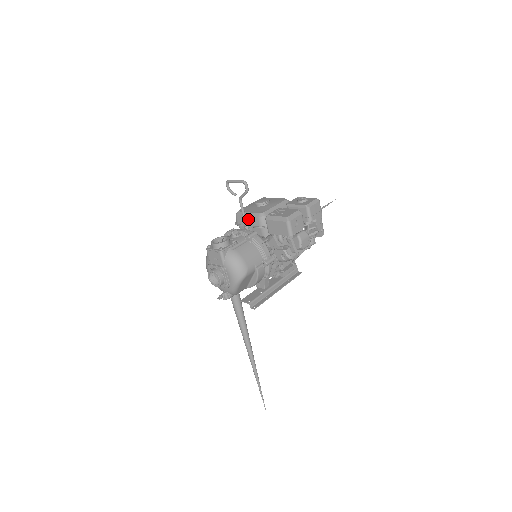
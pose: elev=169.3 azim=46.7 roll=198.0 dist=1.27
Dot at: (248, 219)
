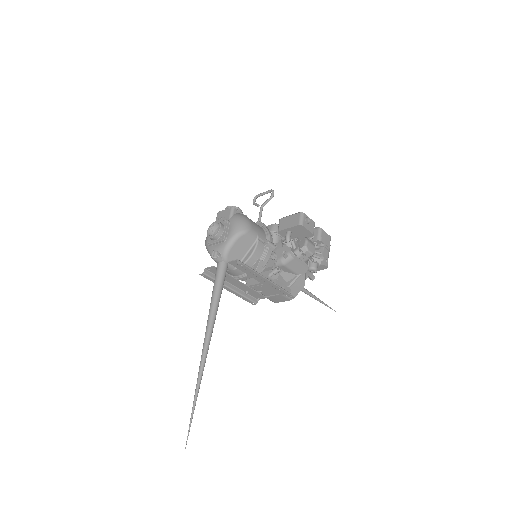
Dot at: occluded
